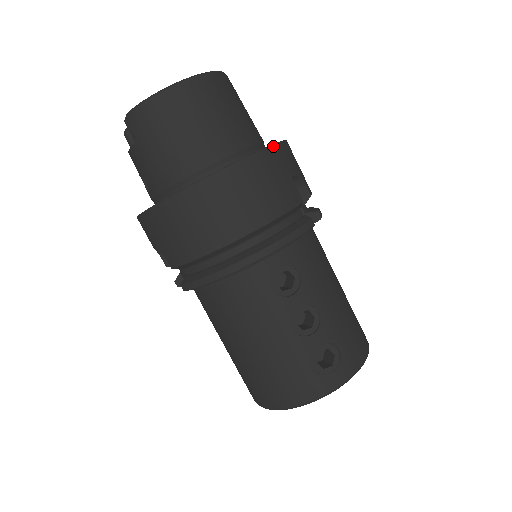
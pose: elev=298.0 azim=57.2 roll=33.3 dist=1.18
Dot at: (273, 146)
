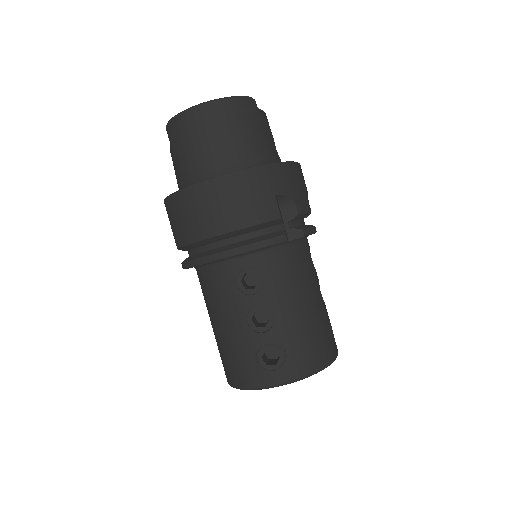
Dot at: (263, 166)
